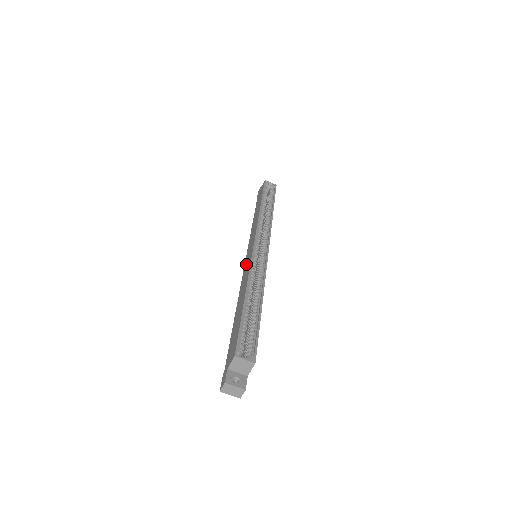
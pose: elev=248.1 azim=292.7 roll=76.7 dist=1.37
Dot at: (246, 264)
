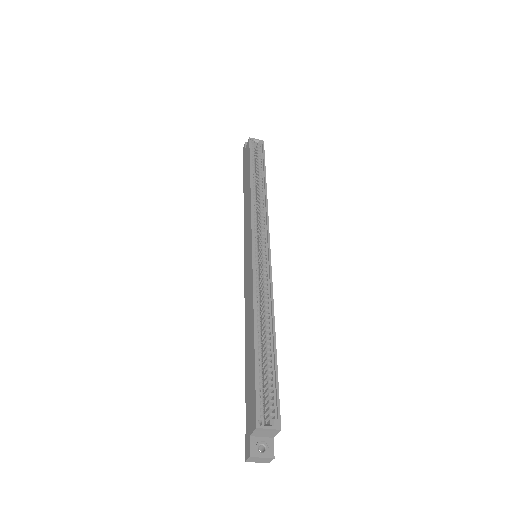
Dot at: (246, 271)
